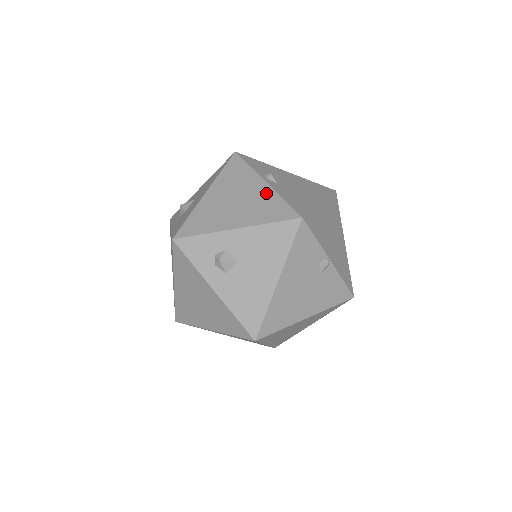
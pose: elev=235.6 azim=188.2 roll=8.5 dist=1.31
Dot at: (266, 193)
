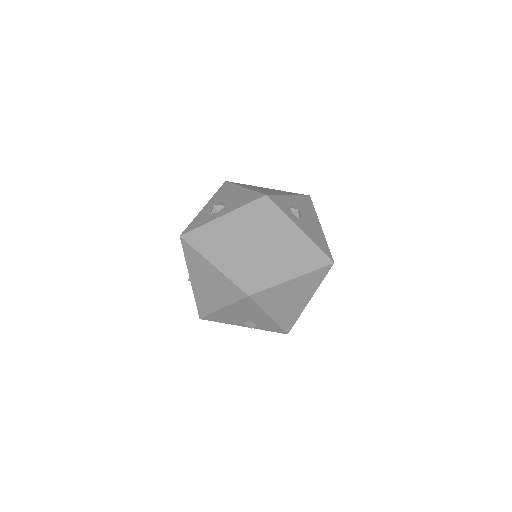
Dot at: (277, 190)
